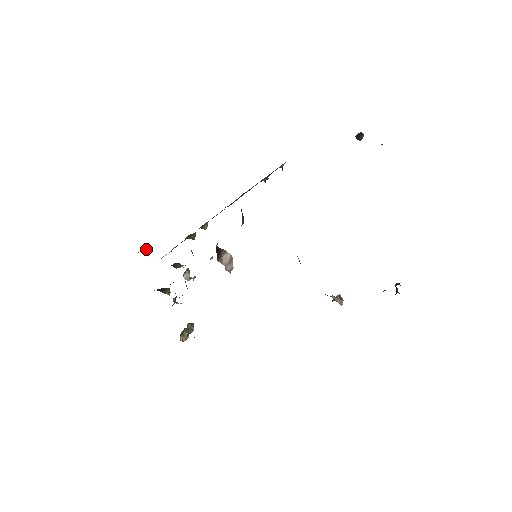
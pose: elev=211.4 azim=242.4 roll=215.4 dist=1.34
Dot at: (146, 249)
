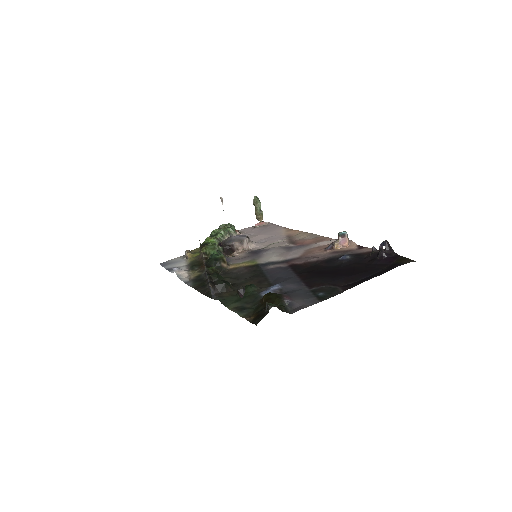
Dot at: (188, 254)
